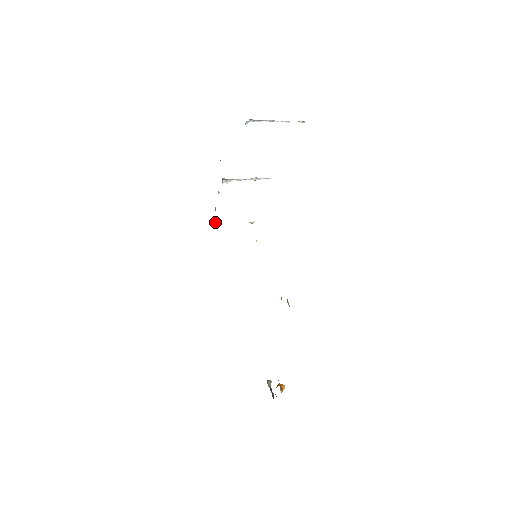
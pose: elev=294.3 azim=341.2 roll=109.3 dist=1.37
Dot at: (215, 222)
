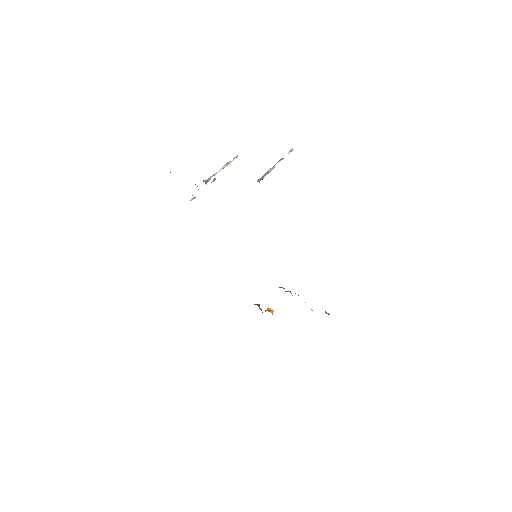
Dot at: (190, 200)
